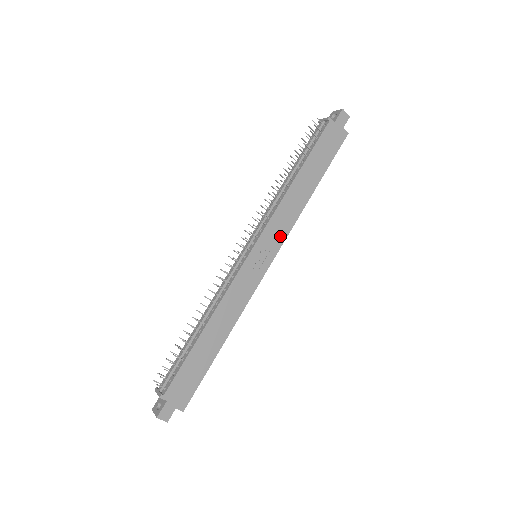
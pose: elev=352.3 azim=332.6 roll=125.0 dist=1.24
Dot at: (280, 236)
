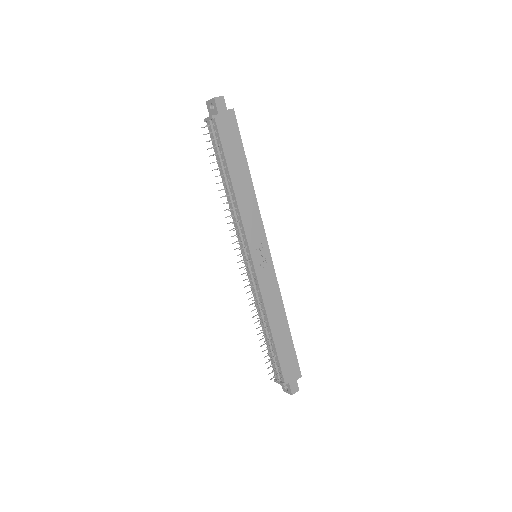
Dot at: (259, 230)
